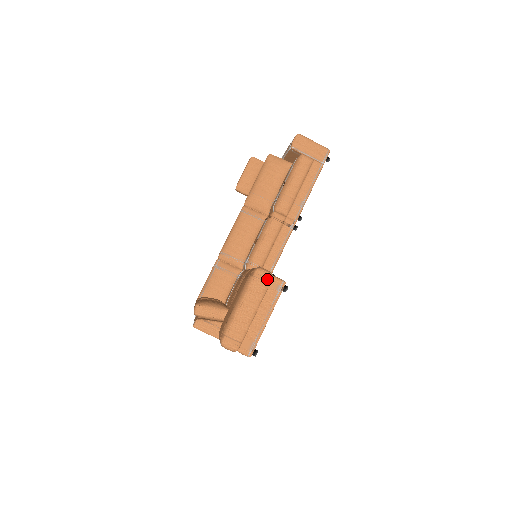
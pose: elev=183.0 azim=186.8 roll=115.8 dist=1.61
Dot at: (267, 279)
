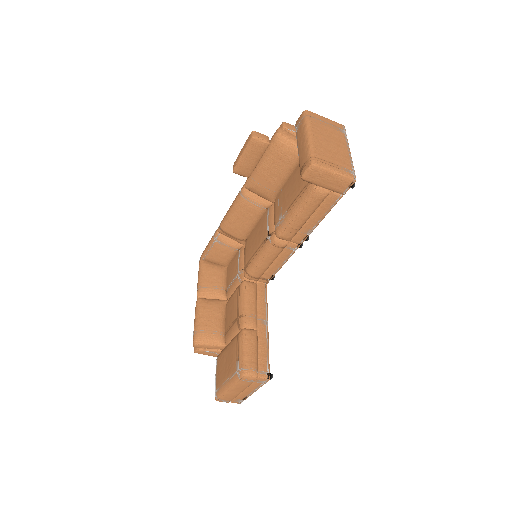
Dot at: (252, 380)
